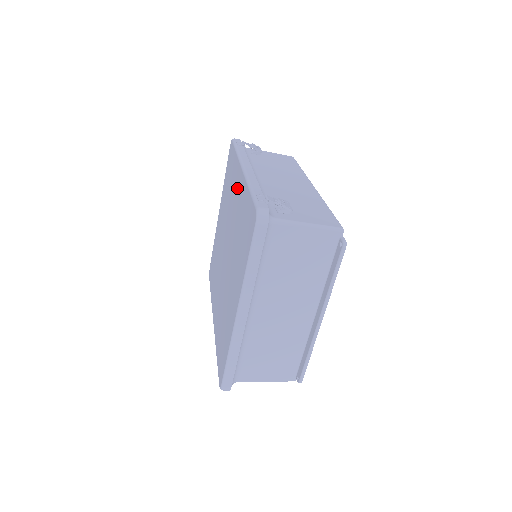
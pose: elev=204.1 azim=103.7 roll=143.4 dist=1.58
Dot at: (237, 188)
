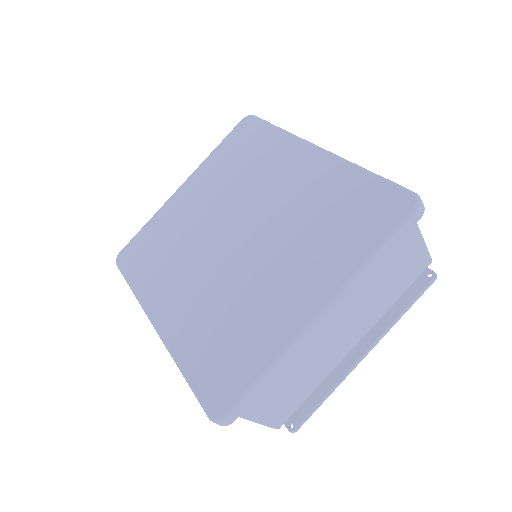
Dot at: (296, 166)
